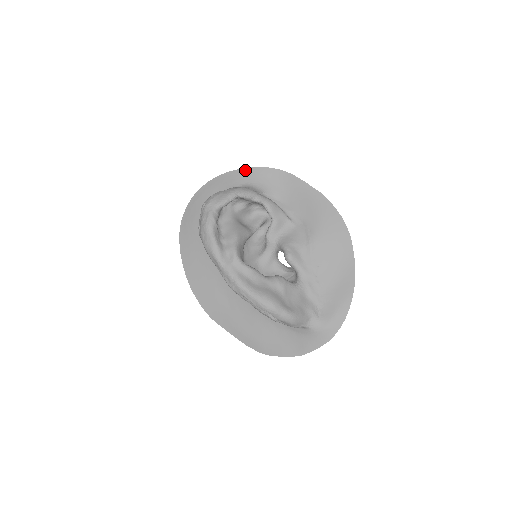
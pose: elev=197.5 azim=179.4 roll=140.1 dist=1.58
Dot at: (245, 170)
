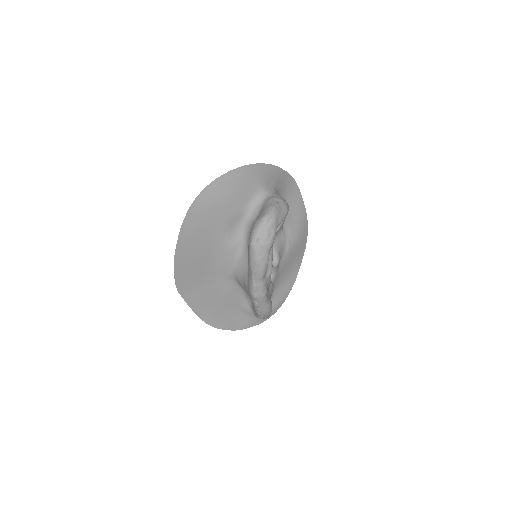
Dot at: (275, 168)
